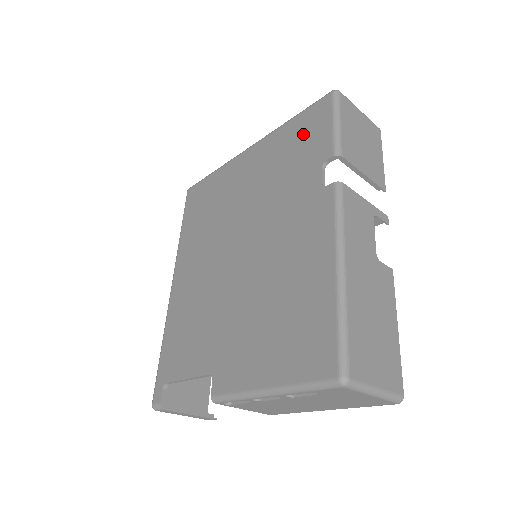
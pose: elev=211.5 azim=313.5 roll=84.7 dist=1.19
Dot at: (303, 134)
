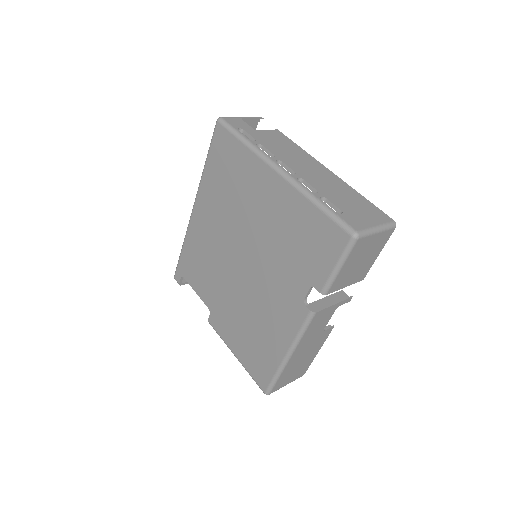
Dot at: (315, 239)
